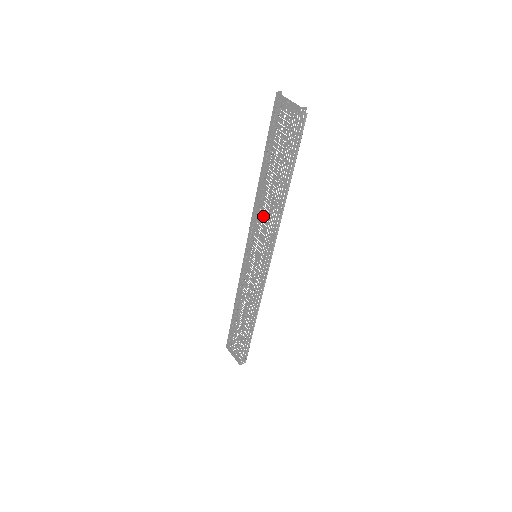
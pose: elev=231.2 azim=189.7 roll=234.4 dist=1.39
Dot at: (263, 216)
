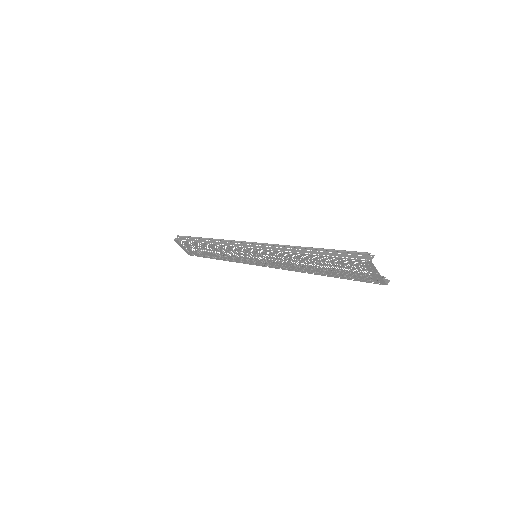
Dot at: (286, 262)
